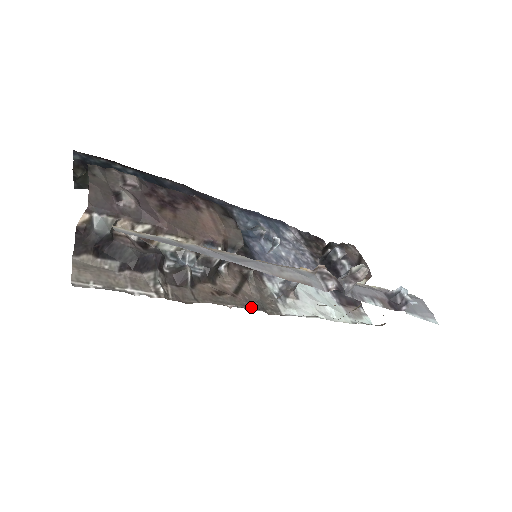
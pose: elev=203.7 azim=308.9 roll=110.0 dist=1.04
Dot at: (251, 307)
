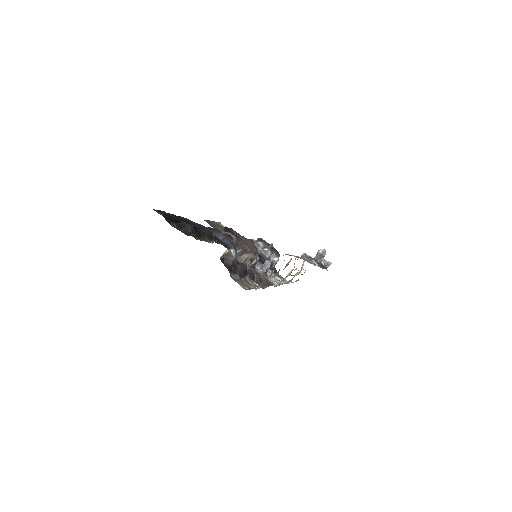
Dot at: (271, 285)
